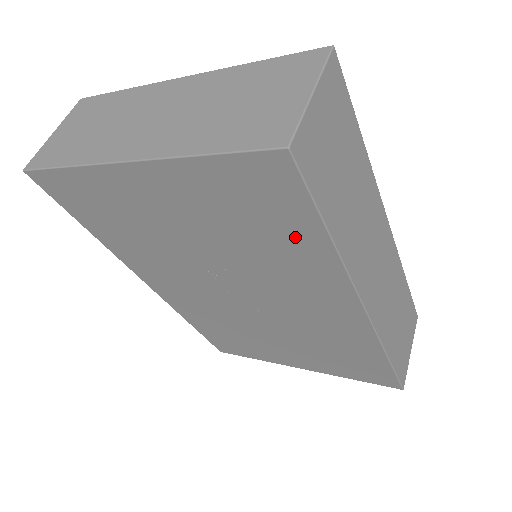
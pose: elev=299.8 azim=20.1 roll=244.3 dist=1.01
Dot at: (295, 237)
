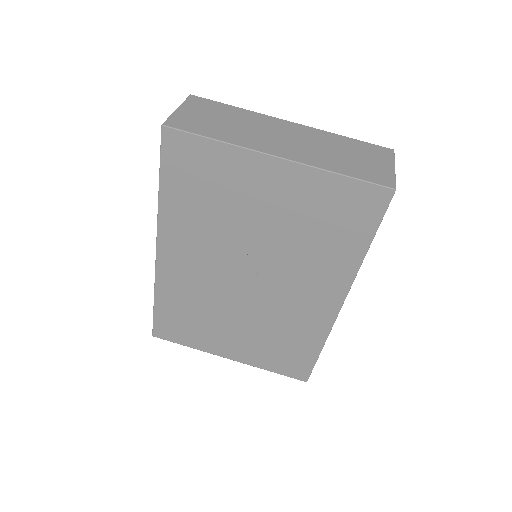
Dot at: (346, 242)
